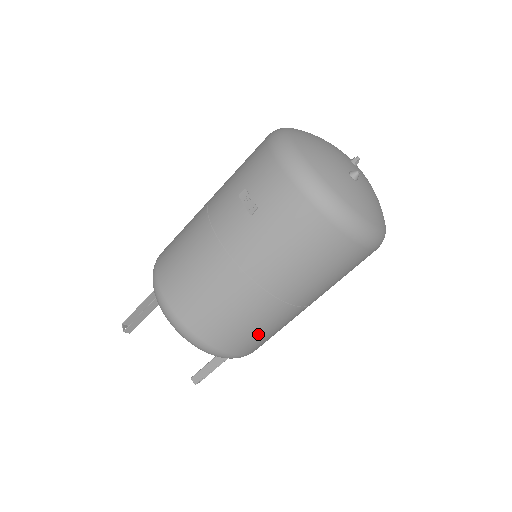
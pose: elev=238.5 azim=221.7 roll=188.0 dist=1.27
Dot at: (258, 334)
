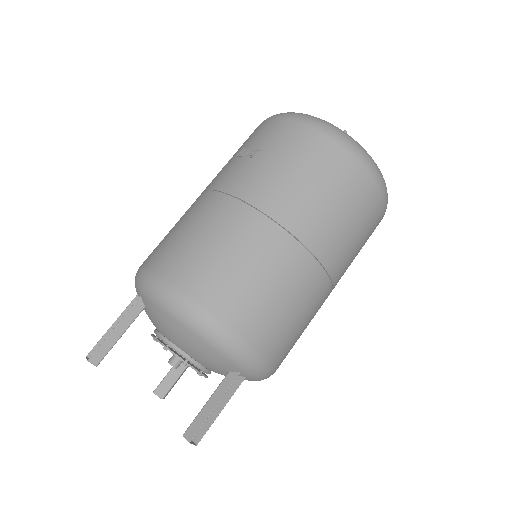
Dot at: (277, 304)
